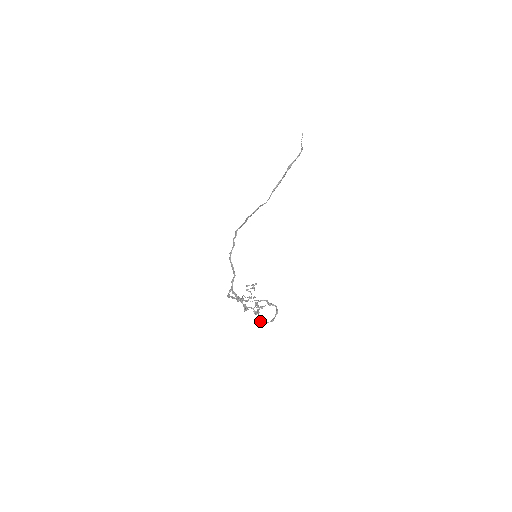
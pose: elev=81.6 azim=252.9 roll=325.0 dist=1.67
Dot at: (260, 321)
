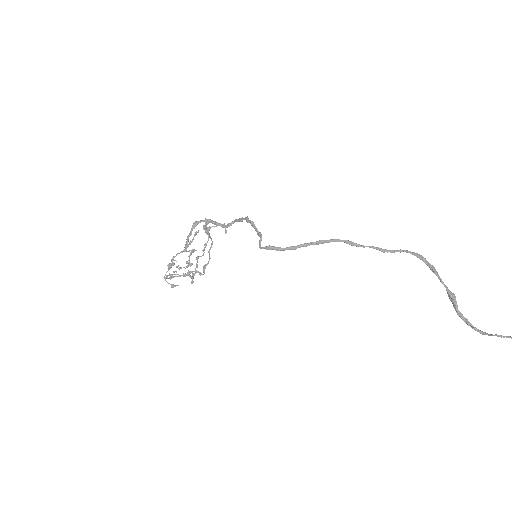
Dot at: (165, 278)
